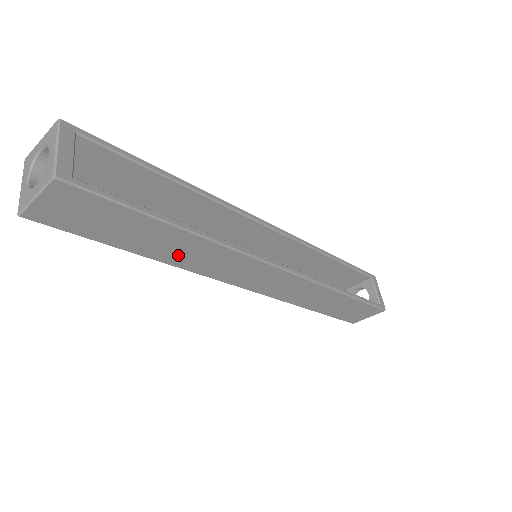
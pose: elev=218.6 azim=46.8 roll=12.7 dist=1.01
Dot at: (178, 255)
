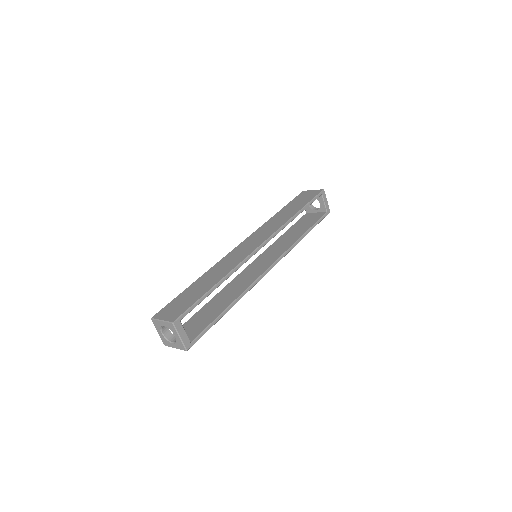
Dot at: occluded
